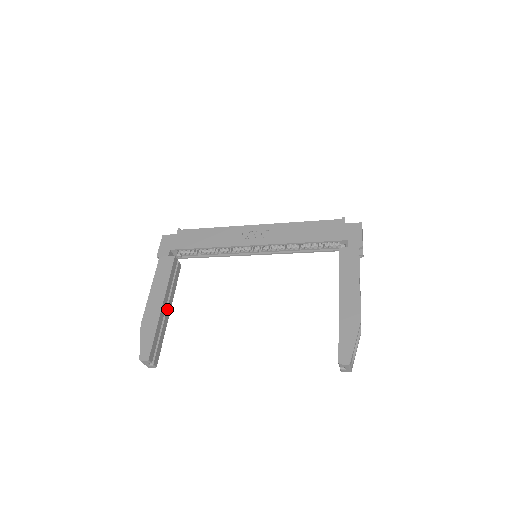
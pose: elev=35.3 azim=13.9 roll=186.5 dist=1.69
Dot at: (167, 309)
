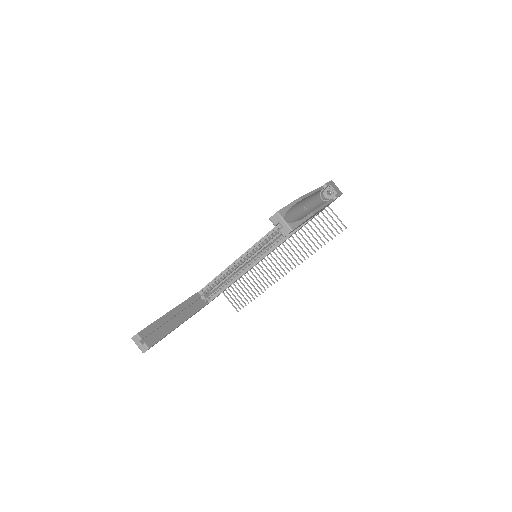
Dot at: (178, 319)
